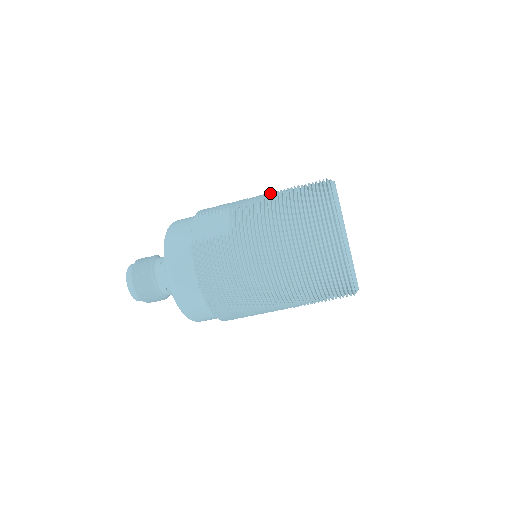
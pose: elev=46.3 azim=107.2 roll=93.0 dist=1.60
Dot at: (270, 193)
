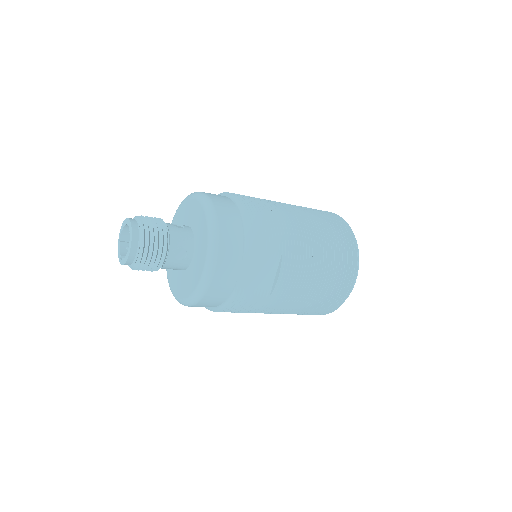
Dot at: (315, 245)
